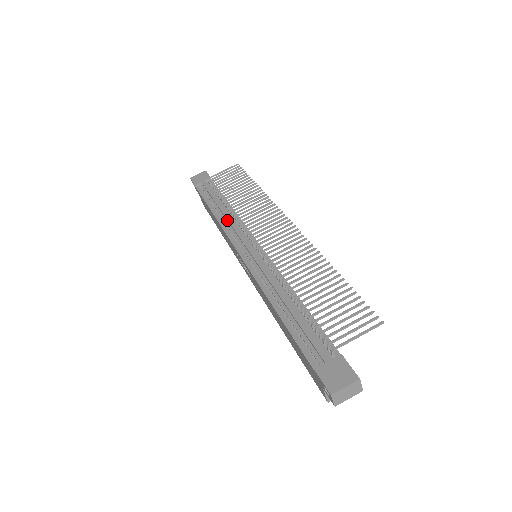
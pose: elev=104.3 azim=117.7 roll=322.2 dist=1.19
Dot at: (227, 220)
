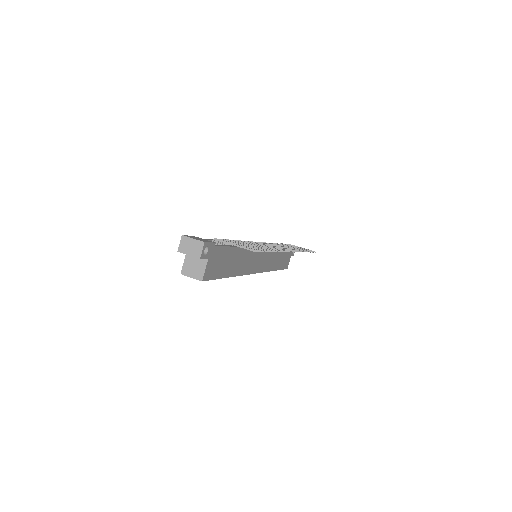
Dot at: occluded
